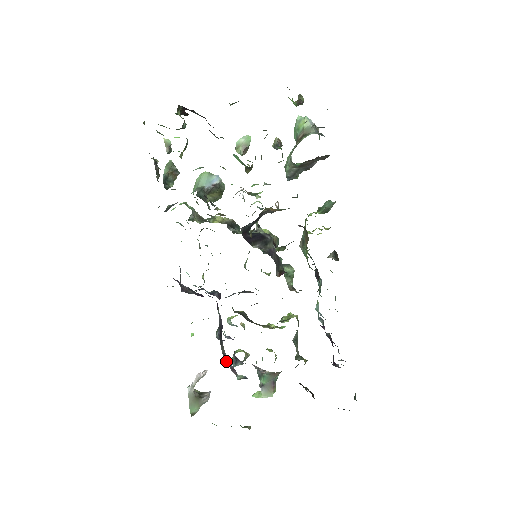
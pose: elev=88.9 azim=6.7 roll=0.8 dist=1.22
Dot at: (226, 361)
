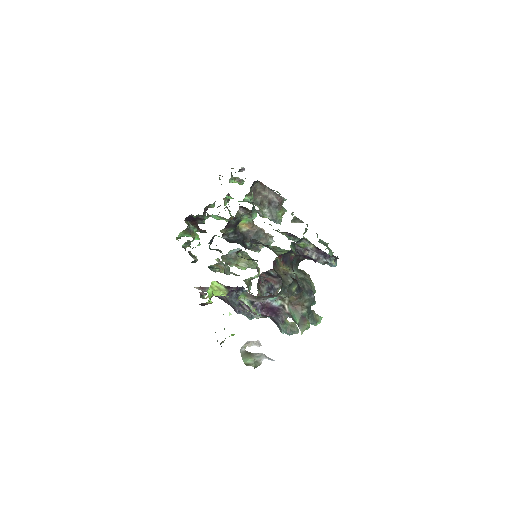
Dot at: occluded
